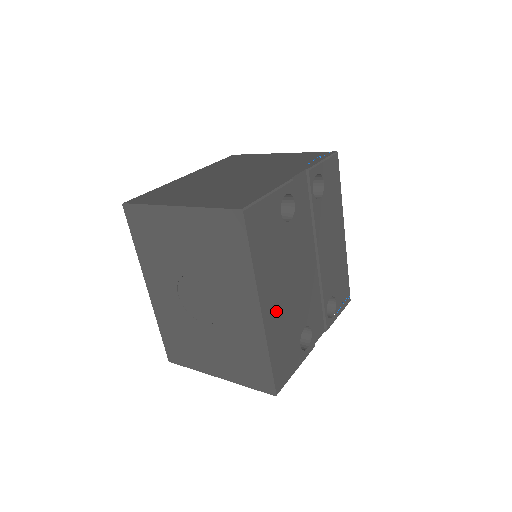
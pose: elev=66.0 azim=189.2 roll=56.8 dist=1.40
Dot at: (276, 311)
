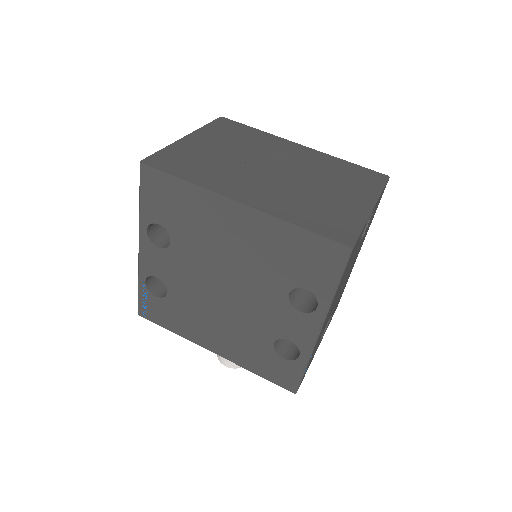
Dot at: occluded
